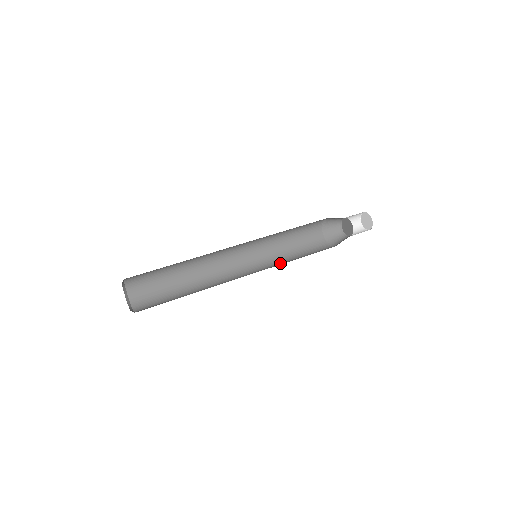
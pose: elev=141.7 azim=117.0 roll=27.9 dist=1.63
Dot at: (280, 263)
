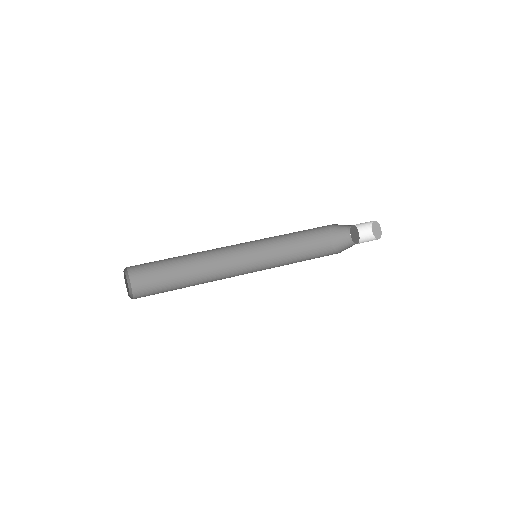
Dot at: (281, 265)
